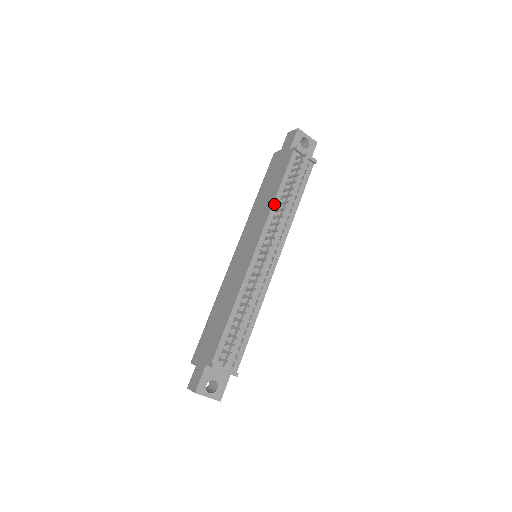
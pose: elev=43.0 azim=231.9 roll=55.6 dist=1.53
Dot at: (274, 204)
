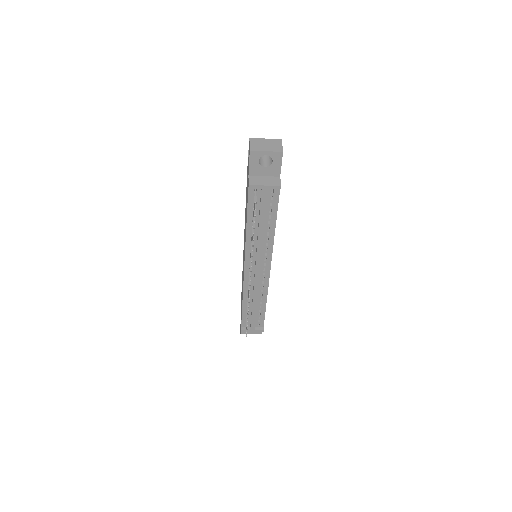
Dot at: (247, 235)
